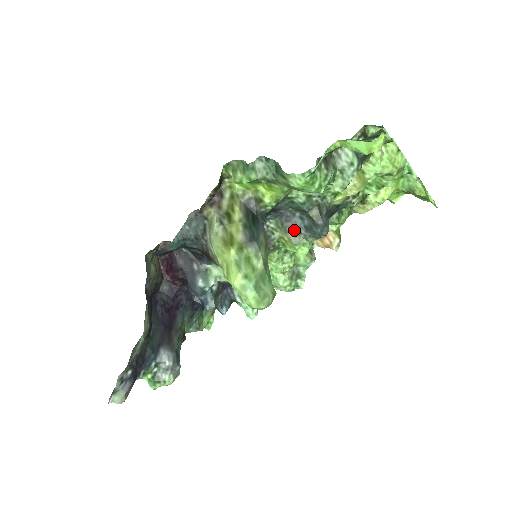
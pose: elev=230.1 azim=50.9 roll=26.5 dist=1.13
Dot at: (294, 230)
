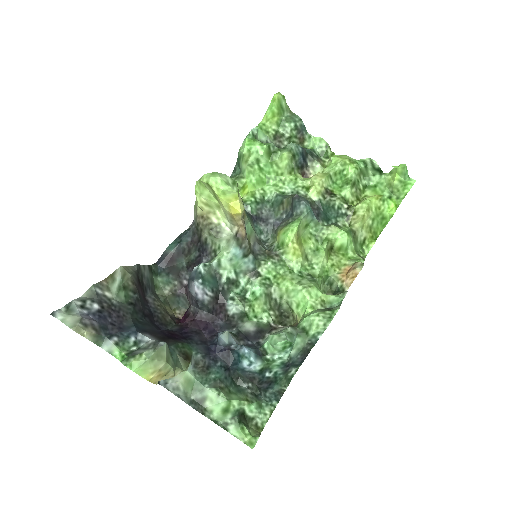
Dot at: (283, 223)
